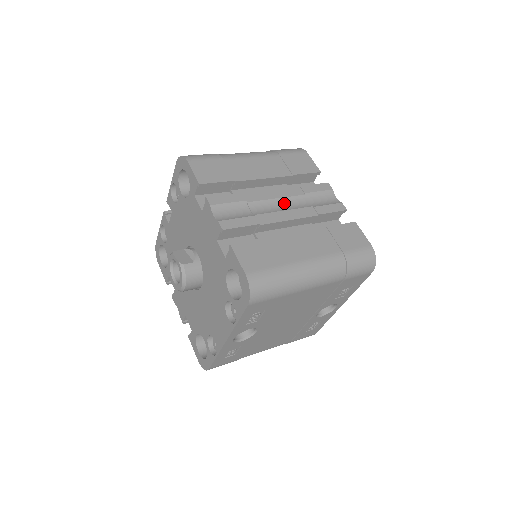
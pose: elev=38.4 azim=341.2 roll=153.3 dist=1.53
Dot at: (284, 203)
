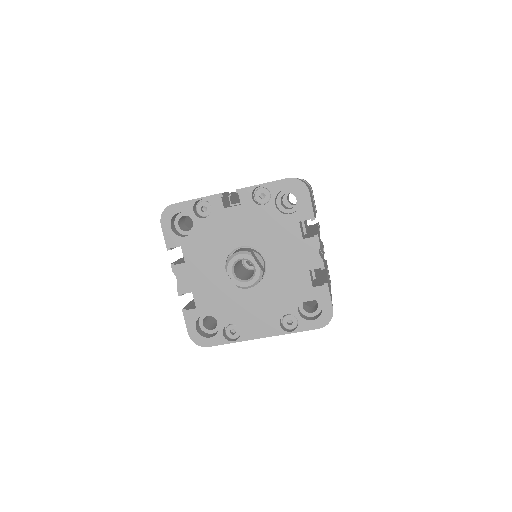
Dot at: occluded
